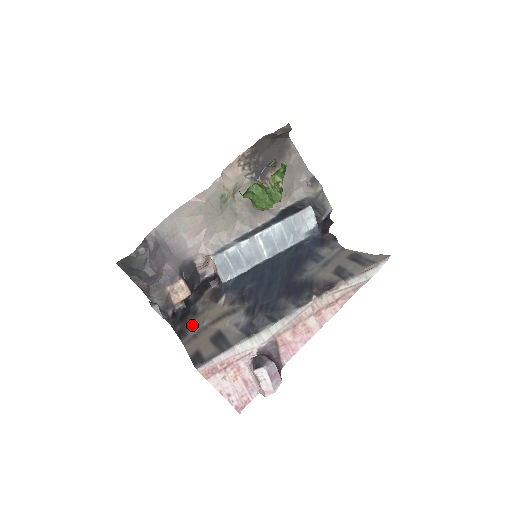
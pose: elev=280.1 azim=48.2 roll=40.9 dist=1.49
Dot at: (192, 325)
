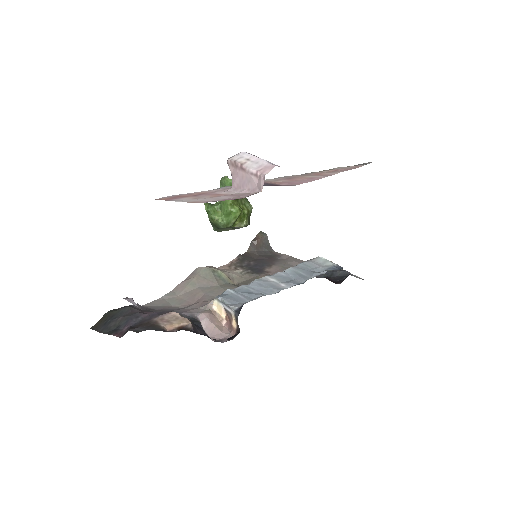
Dot at: occluded
